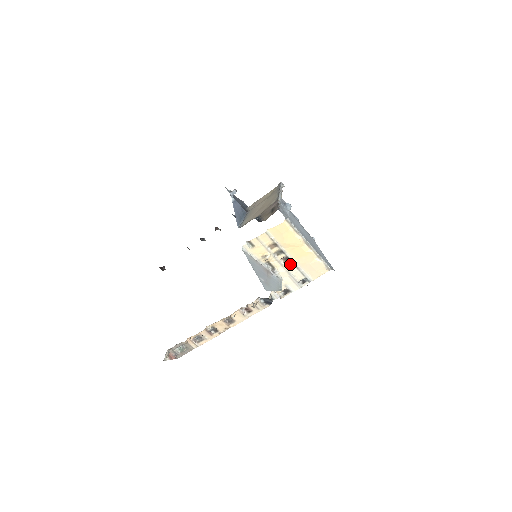
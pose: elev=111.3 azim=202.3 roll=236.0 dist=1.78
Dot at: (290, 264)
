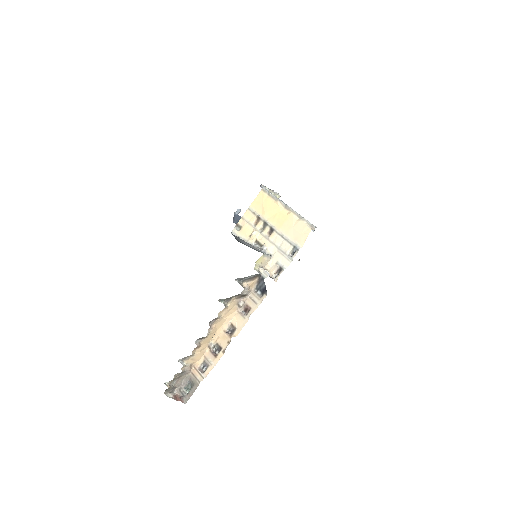
Dot at: (276, 235)
